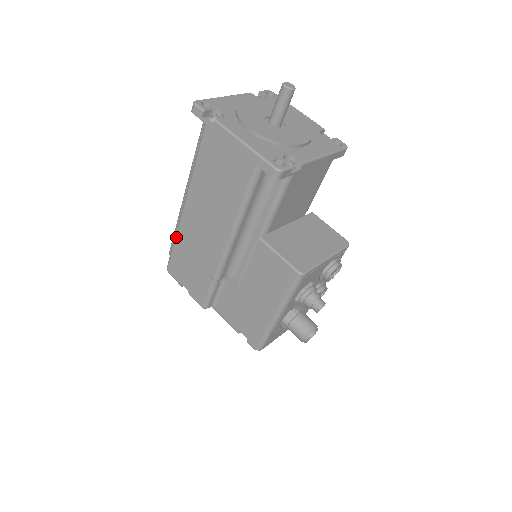
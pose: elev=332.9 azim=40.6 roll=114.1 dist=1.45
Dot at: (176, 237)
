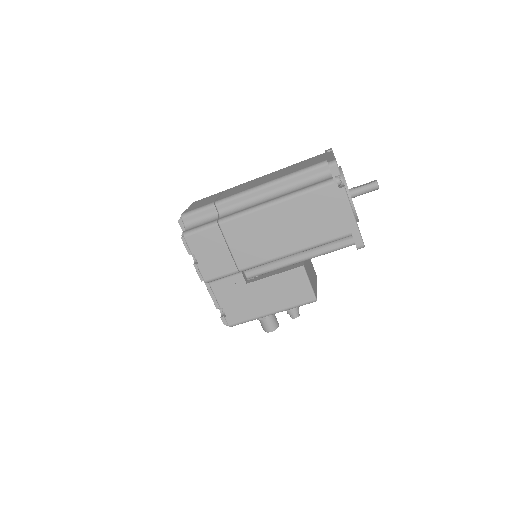
Dot at: (224, 223)
